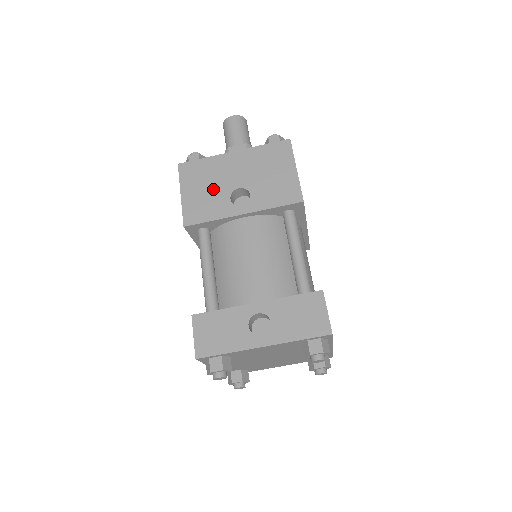
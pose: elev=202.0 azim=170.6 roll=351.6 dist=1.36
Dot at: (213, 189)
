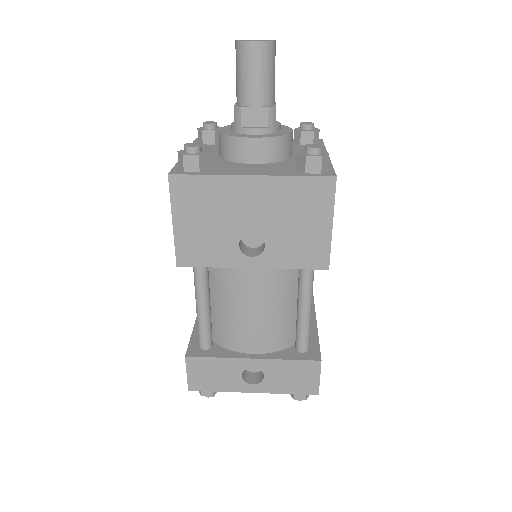
Dot at: (217, 226)
